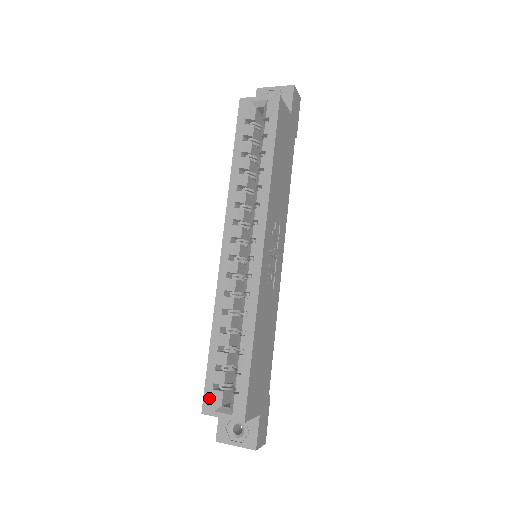
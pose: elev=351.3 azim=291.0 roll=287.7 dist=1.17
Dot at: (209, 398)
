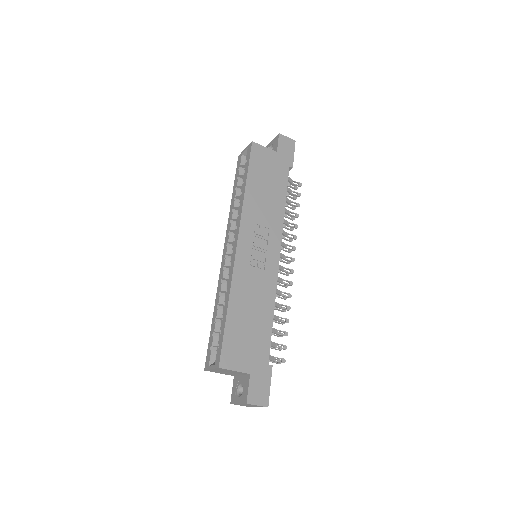
Dot at: (208, 357)
